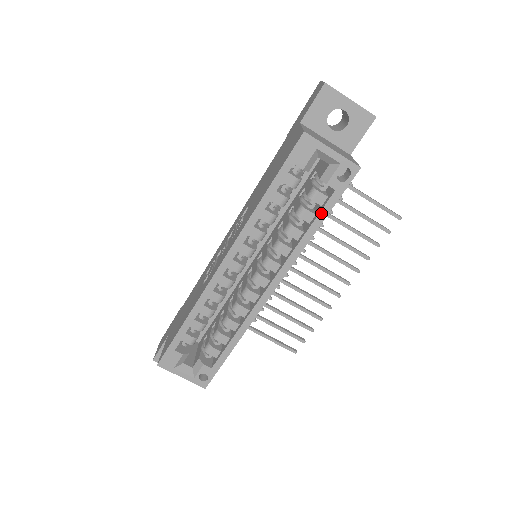
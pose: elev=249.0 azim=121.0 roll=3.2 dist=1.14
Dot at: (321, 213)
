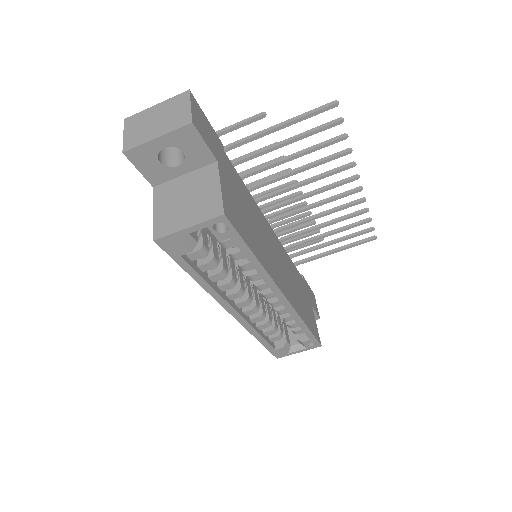
Dot at: (244, 253)
